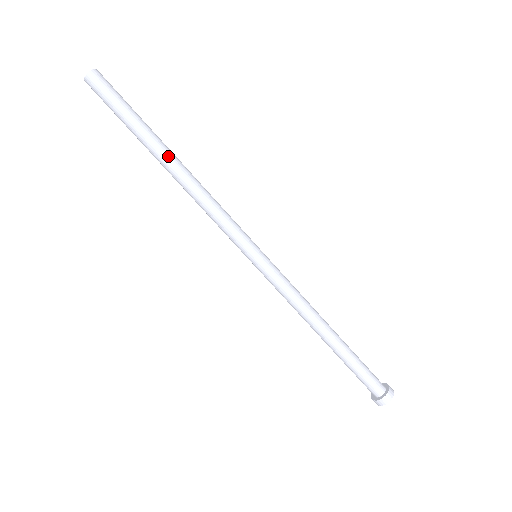
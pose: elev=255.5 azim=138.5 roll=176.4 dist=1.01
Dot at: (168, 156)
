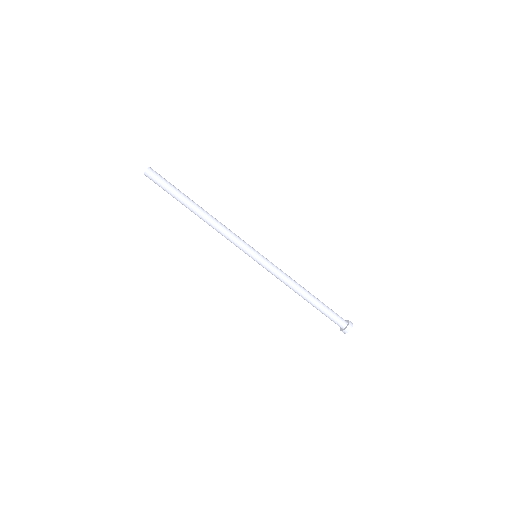
Dot at: (195, 210)
